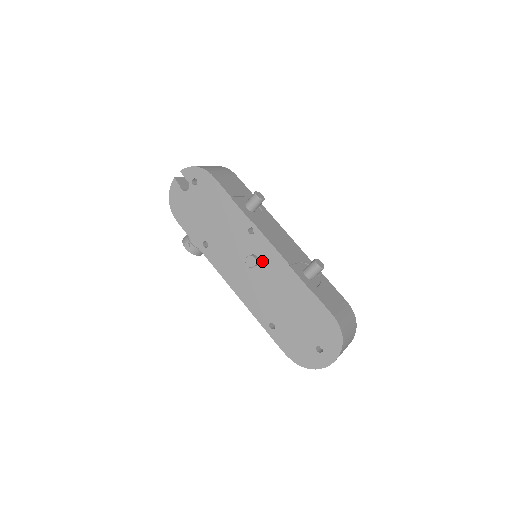
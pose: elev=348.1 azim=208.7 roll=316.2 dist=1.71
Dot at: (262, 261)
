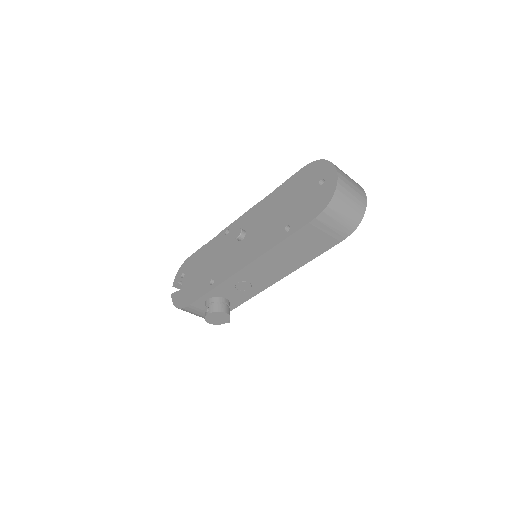
Dot at: (246, 227)
